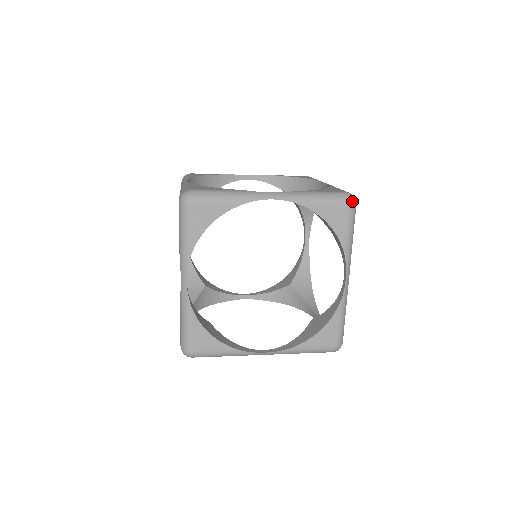
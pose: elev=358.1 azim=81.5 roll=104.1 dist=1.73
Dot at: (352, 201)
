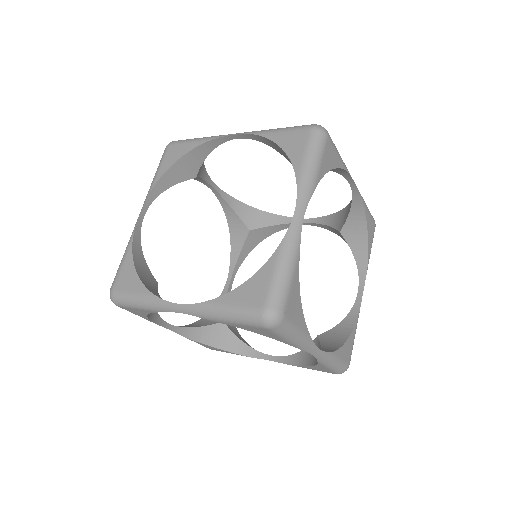
Dot at: (269, 325)
